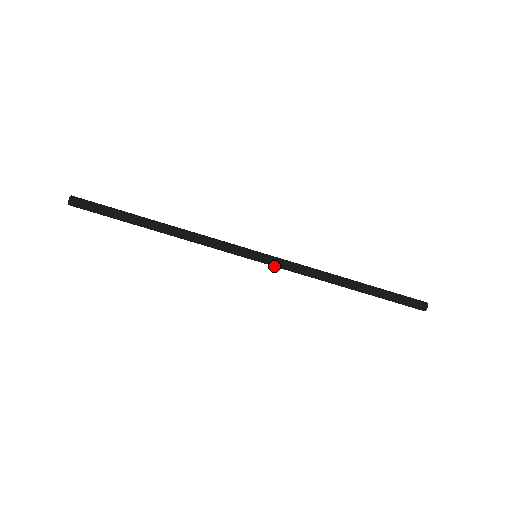
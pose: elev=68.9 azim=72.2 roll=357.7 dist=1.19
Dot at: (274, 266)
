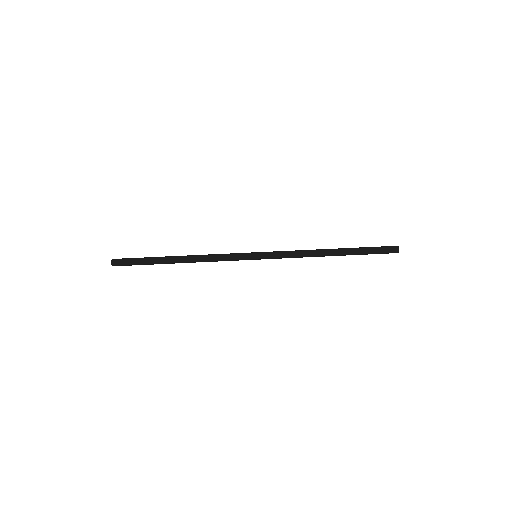
Dot at: (272, 258)
